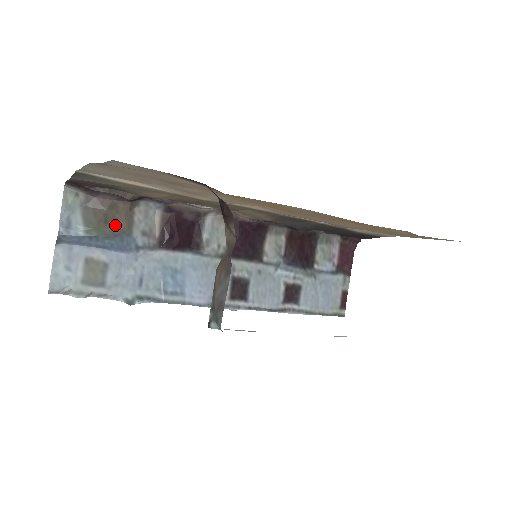
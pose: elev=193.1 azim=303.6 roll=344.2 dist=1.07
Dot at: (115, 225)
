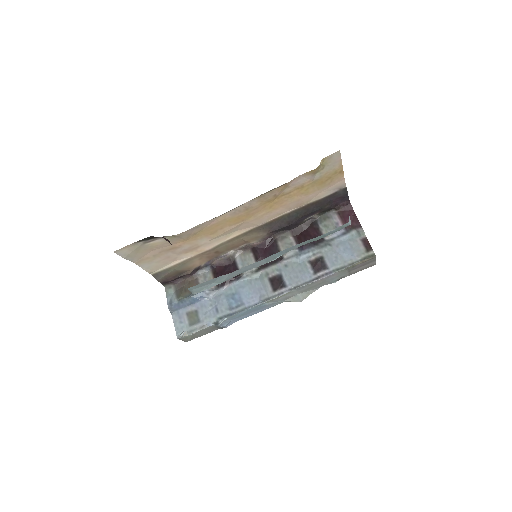
Dot at: occluded
